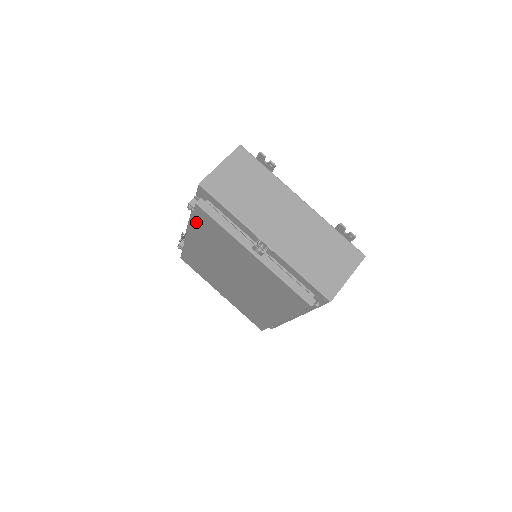
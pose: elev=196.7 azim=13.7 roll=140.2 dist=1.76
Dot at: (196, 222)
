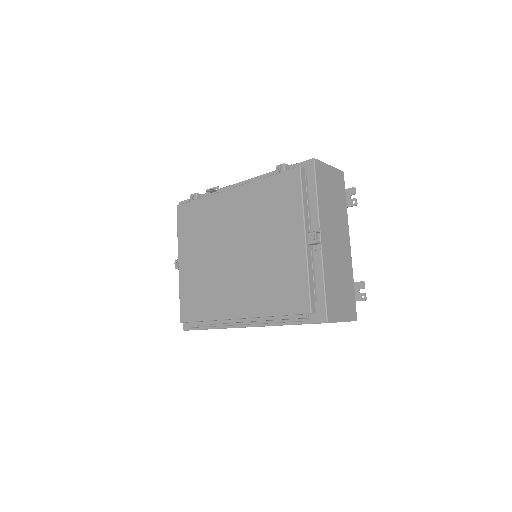
Dot at: (270, 181)
